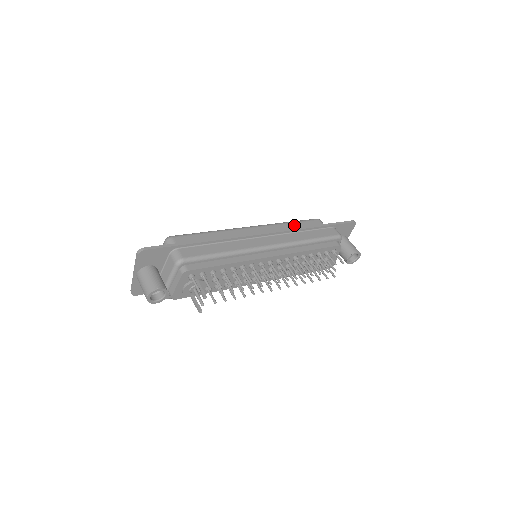
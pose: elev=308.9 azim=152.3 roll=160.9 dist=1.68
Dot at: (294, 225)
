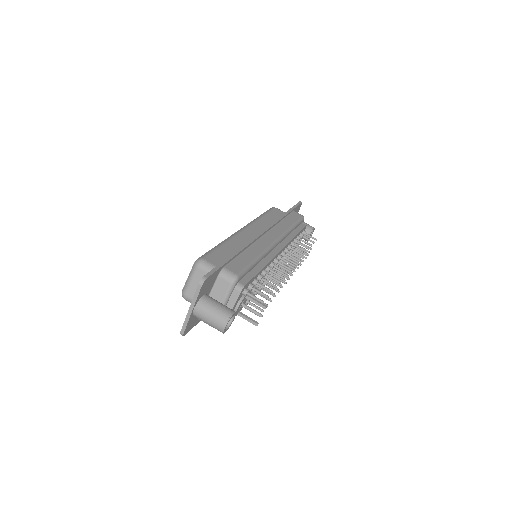
Dot at: (267, 217)
